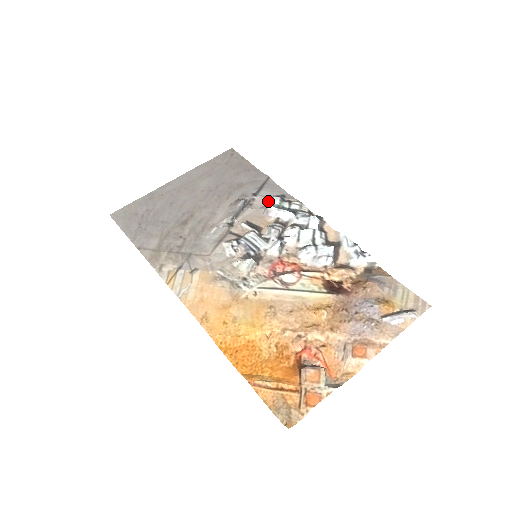
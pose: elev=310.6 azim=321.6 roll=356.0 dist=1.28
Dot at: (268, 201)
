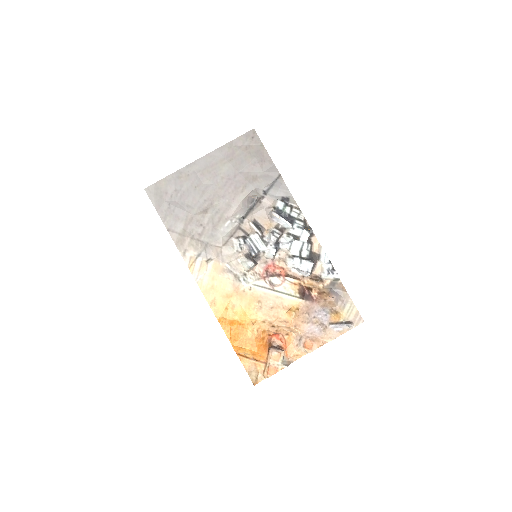
Dot at: (274, 203)
